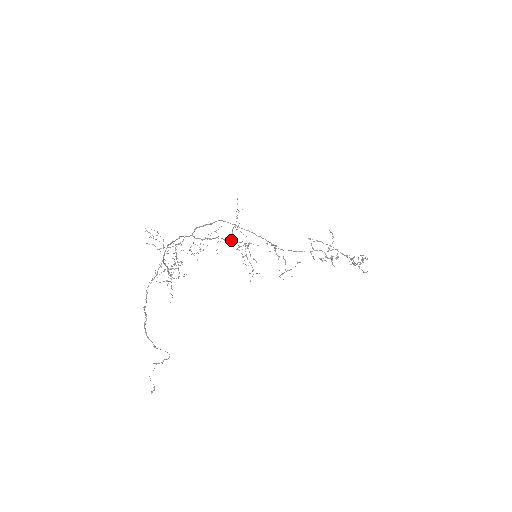
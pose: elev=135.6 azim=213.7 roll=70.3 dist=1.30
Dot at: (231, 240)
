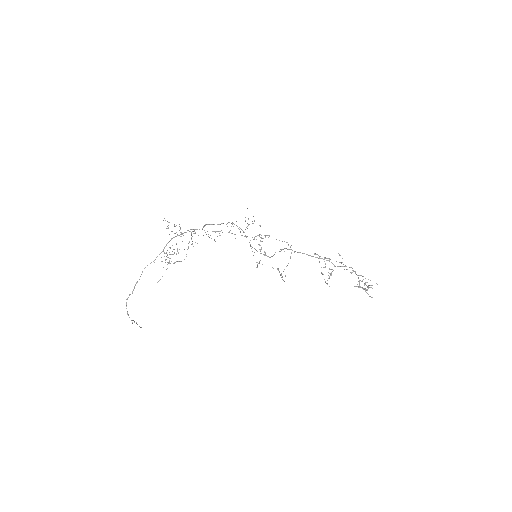
Dot at: (242, 235)
